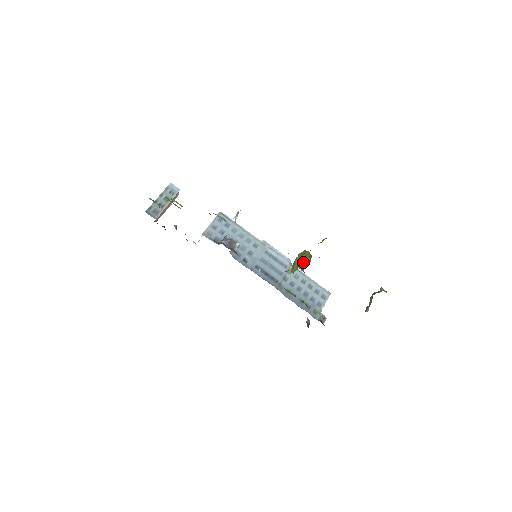
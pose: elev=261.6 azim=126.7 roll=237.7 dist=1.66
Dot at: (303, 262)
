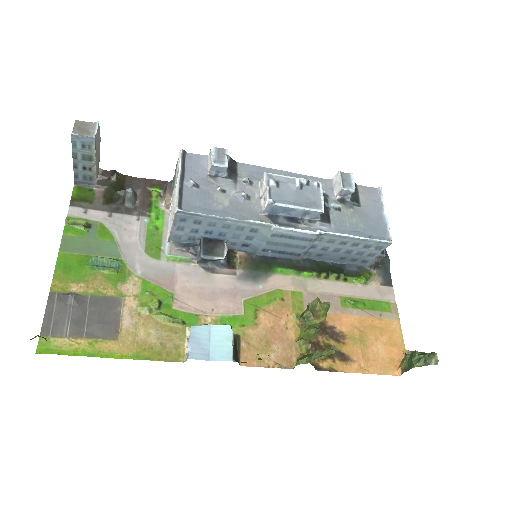
Dot at: (308, 339)
